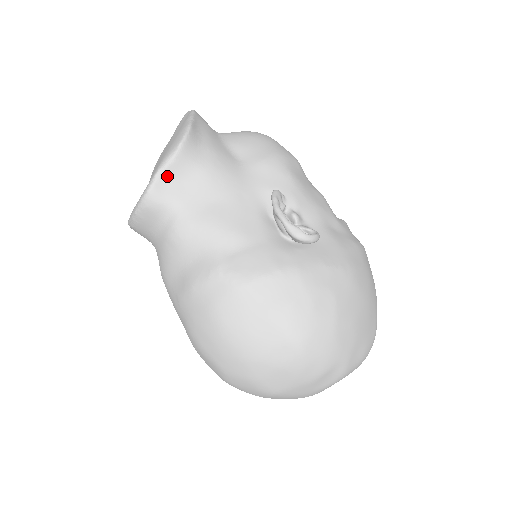
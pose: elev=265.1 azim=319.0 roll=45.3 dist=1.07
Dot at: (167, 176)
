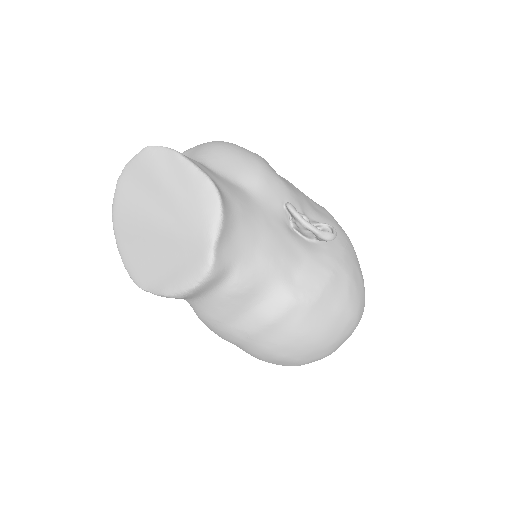
Dot at: (221, 242)
